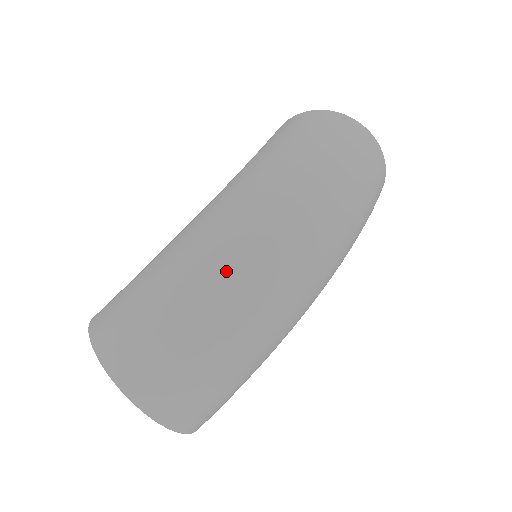
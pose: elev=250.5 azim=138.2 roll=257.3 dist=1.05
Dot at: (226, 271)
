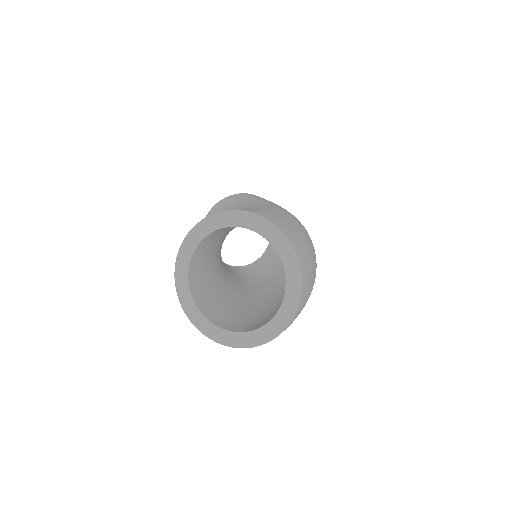
Dot at: occluded
